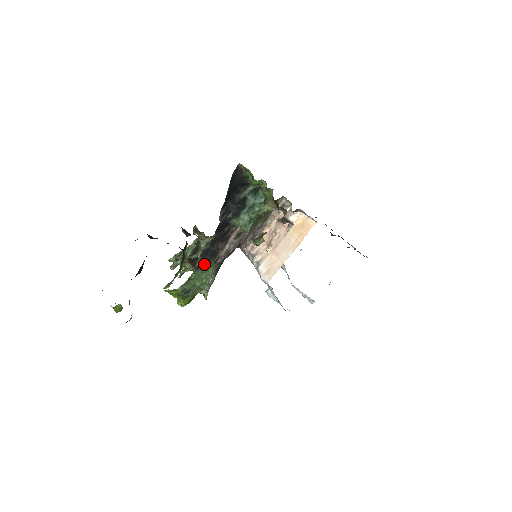
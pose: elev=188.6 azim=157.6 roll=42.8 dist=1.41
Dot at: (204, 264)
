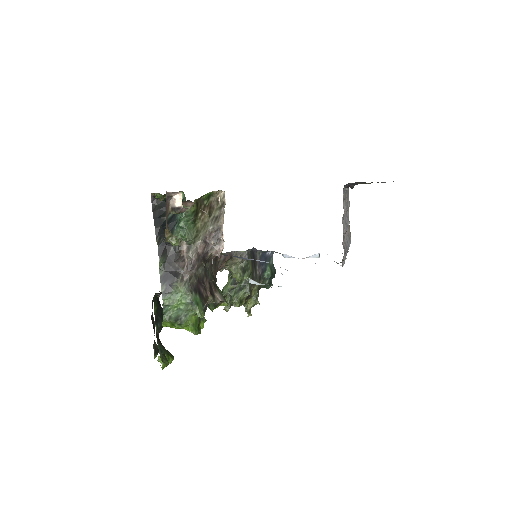
Dot at: (170, 287)
